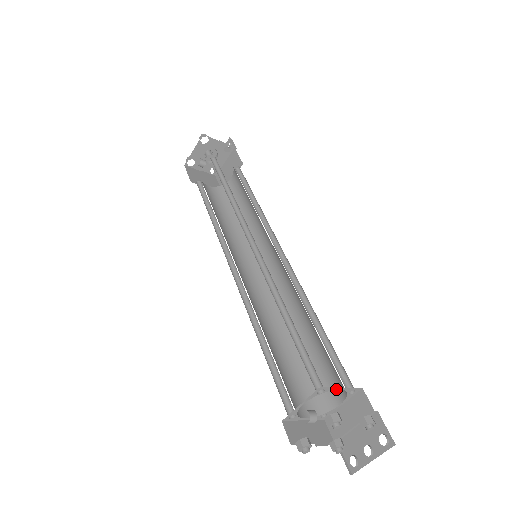
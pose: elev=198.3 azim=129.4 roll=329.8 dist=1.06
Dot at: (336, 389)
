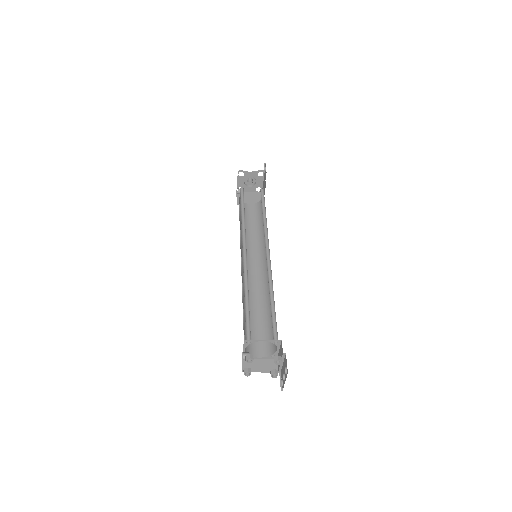
Dot at: occluded
